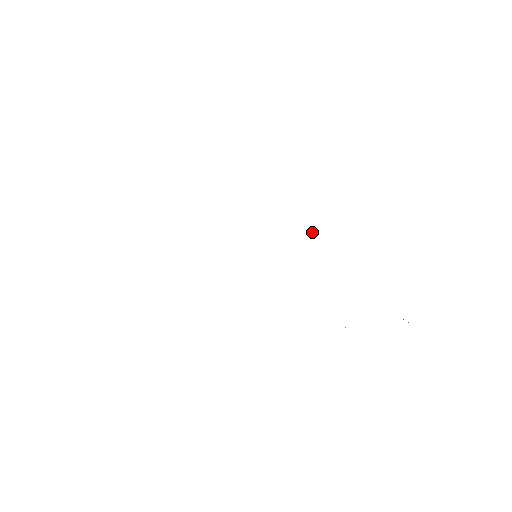
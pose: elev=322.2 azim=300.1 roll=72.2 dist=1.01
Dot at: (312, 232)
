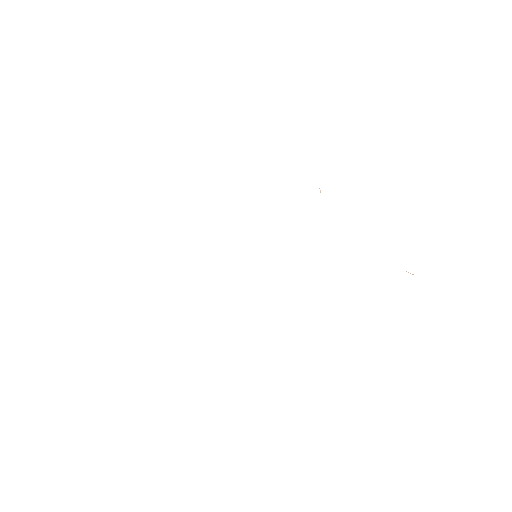
Dot at: occluded
